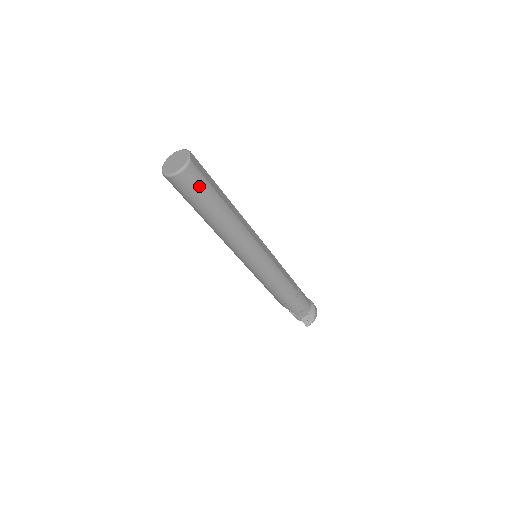
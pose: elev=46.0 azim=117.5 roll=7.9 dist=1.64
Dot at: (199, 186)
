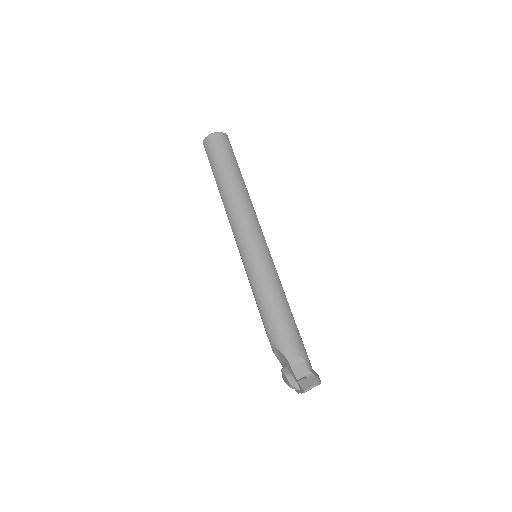
Dot at: (227, 148)
